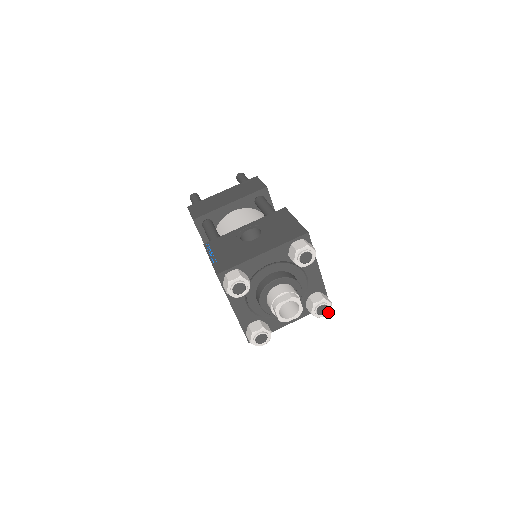
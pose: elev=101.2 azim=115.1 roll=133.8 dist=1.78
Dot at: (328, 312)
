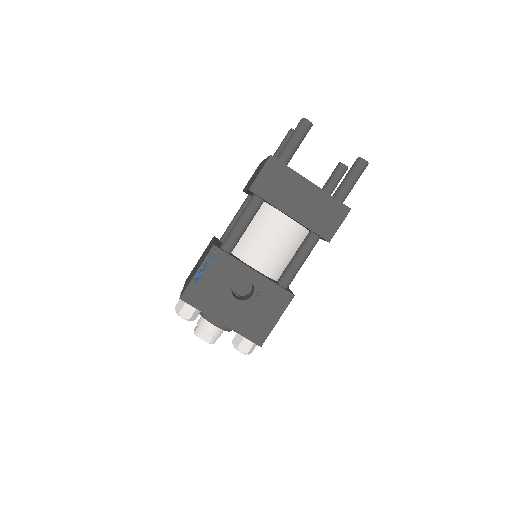
Dot at: occluded
